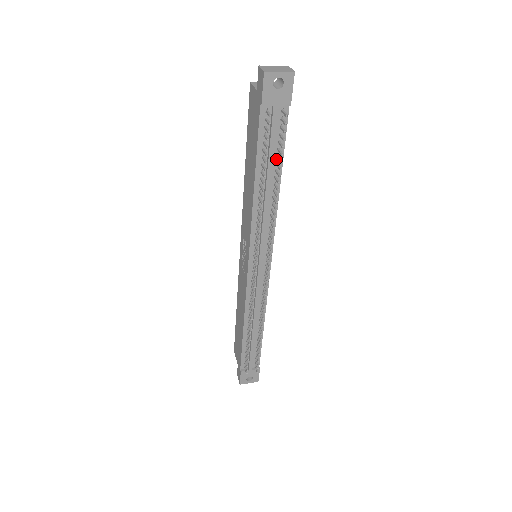
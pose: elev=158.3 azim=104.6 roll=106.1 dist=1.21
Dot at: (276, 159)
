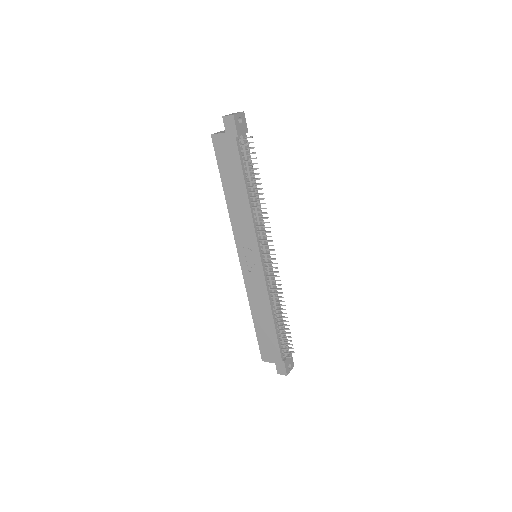
Dot at: occluded
